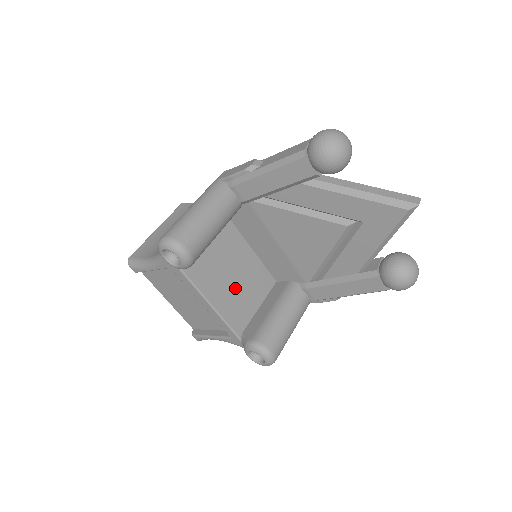
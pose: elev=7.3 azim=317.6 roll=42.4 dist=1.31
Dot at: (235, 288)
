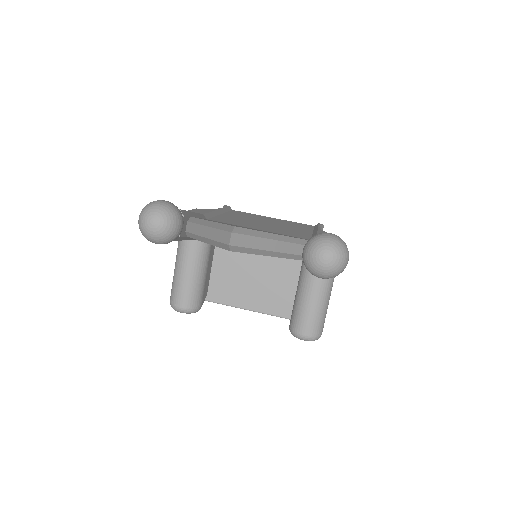
Dot at: (263, 284)
